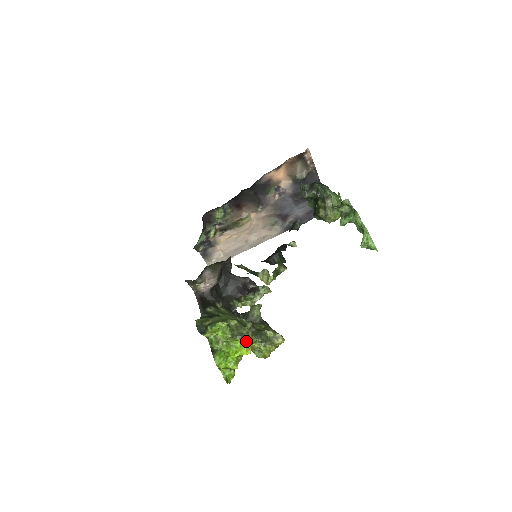
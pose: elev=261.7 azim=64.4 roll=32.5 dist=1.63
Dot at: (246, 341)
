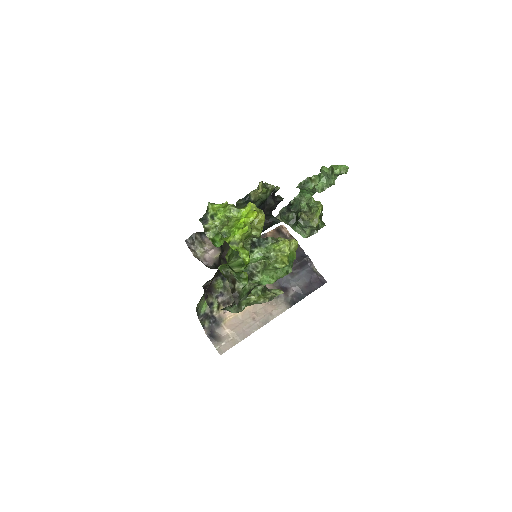
Dot at: (249, 205)
